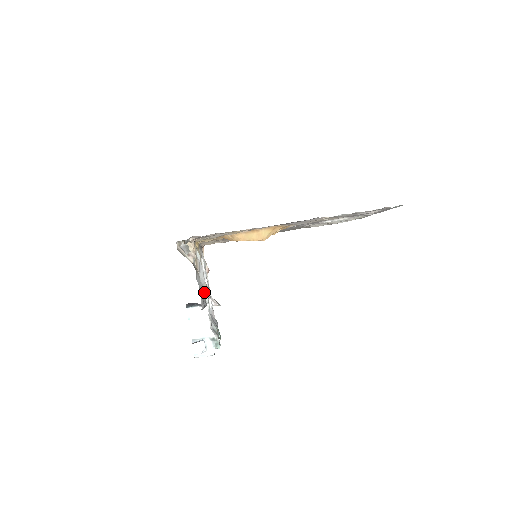
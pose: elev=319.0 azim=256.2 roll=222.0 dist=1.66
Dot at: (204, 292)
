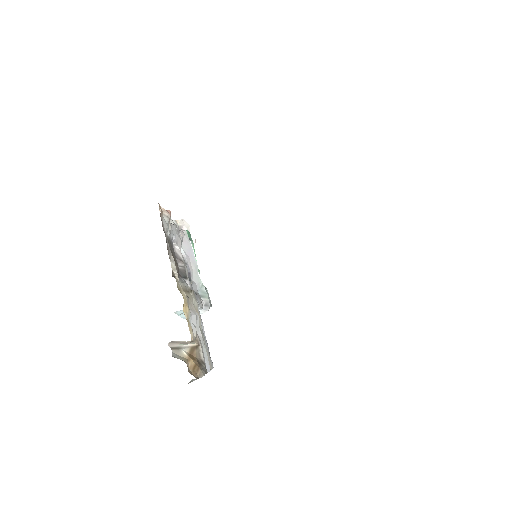
Dot at: (200, 322)
